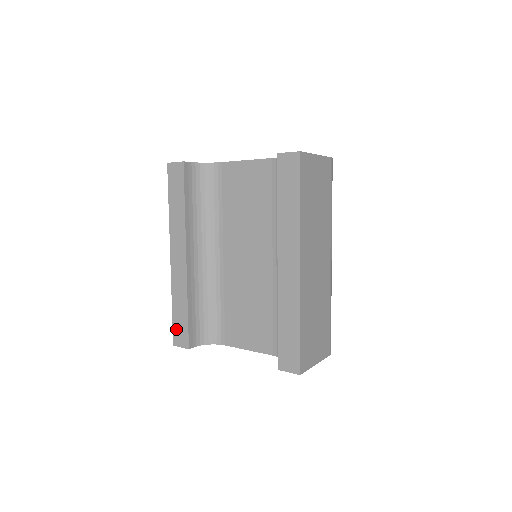
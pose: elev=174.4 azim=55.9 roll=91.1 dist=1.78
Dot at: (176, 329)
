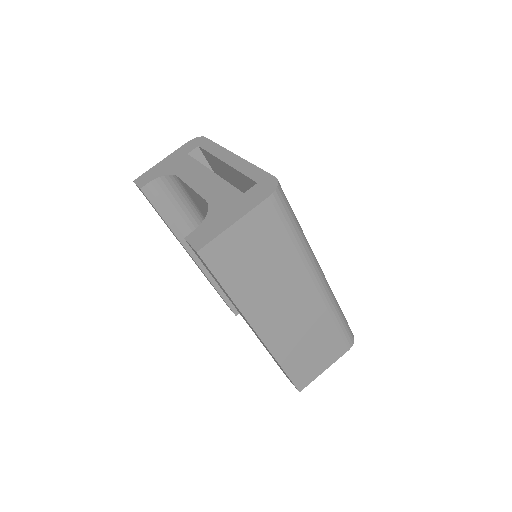
Dot at: occluded
